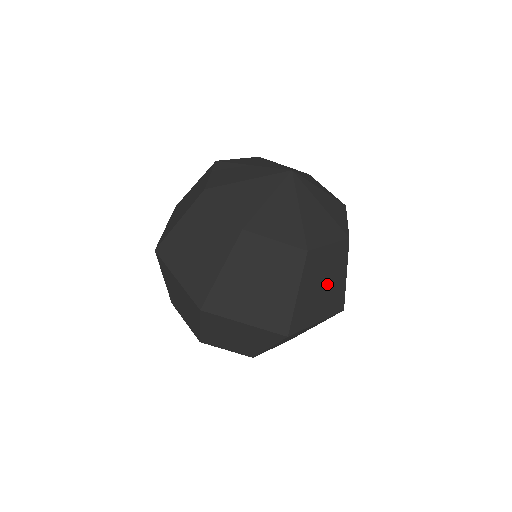
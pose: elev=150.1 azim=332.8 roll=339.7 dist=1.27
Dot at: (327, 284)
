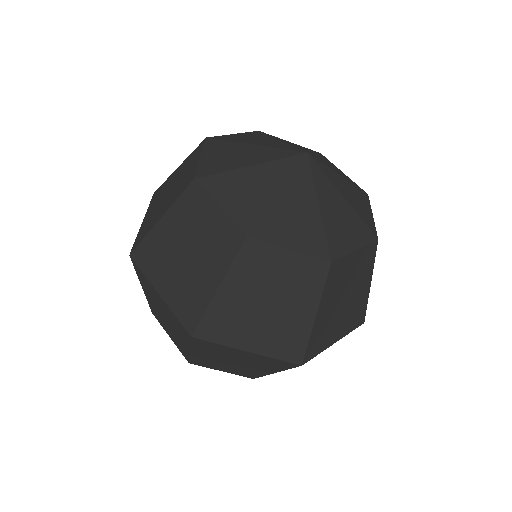
Dot at: (276, 306)
